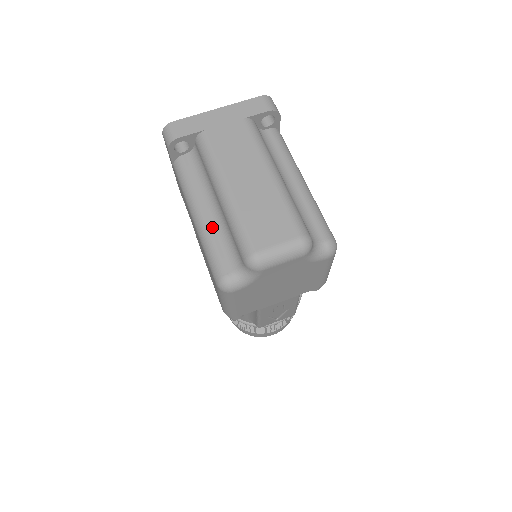
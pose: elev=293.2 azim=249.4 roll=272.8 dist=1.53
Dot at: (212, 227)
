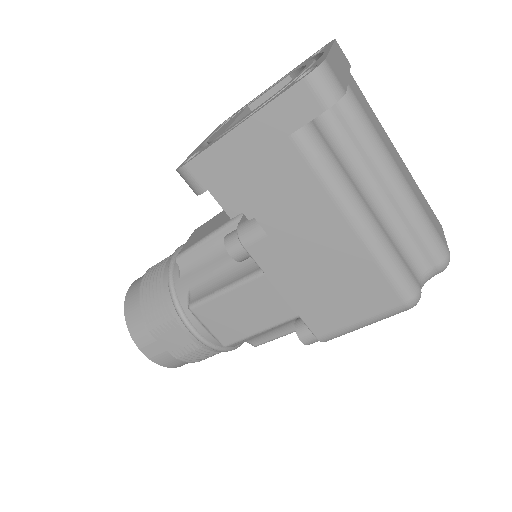
Dot at: (385, 230)
